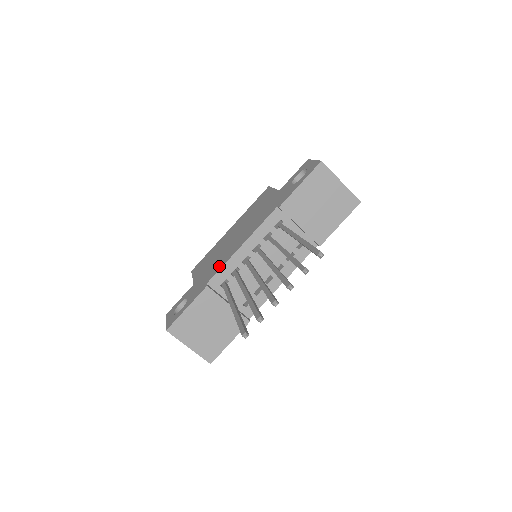
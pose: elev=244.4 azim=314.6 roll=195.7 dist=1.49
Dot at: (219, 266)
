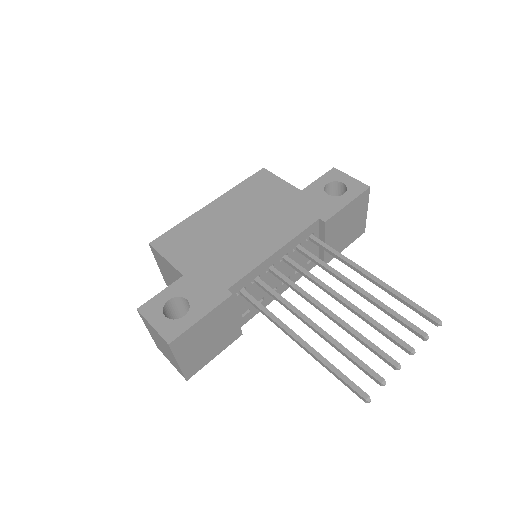
Dot at: (241, 268)
